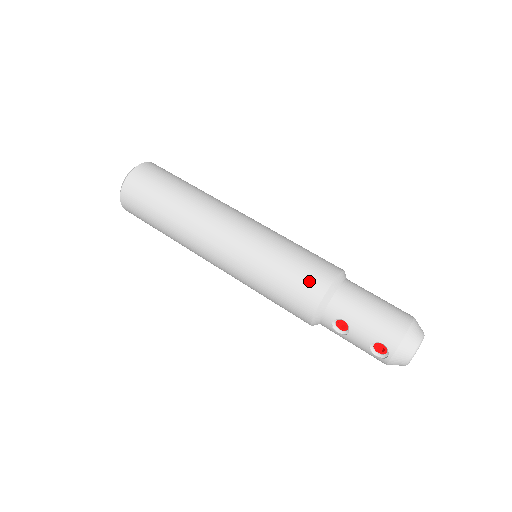
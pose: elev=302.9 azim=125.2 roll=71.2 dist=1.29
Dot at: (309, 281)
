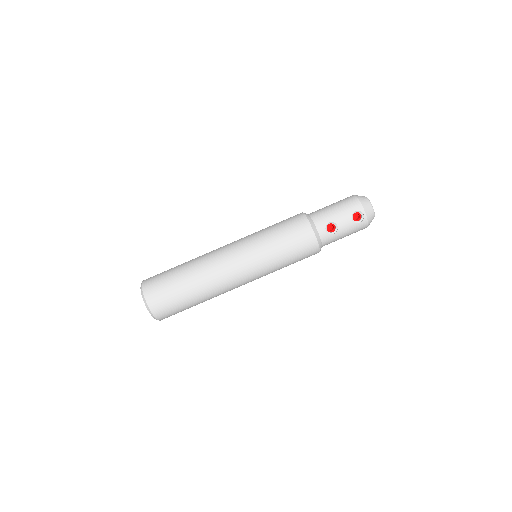
Dot at: (295, 224)
